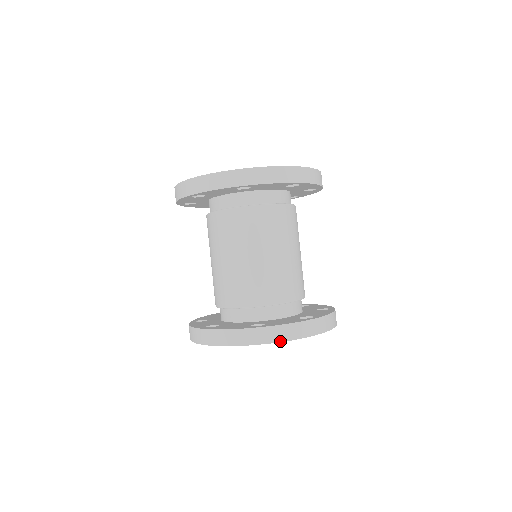
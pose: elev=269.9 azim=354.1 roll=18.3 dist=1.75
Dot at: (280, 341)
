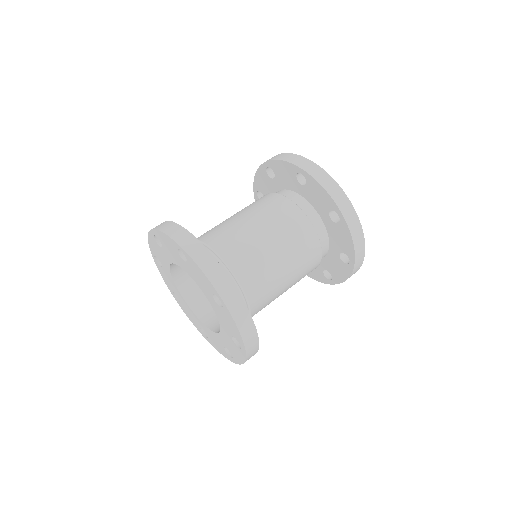
Dot at: (235, 320)
